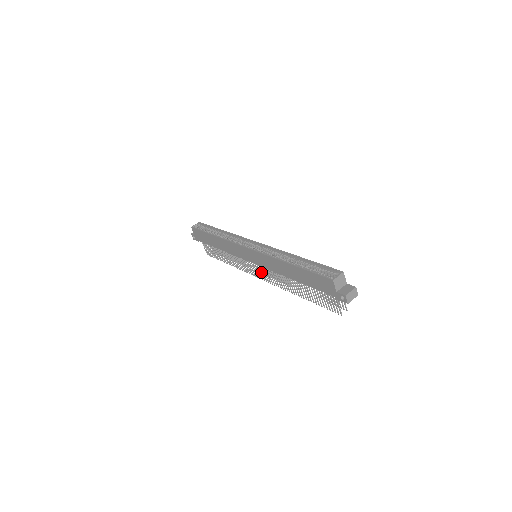
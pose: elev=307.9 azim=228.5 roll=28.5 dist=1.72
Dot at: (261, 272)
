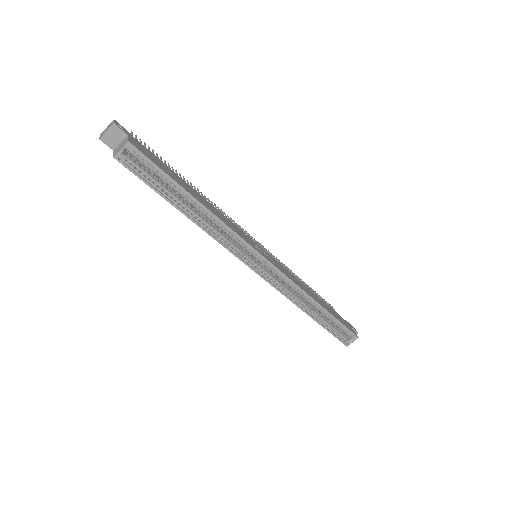
Dot at: occluded
